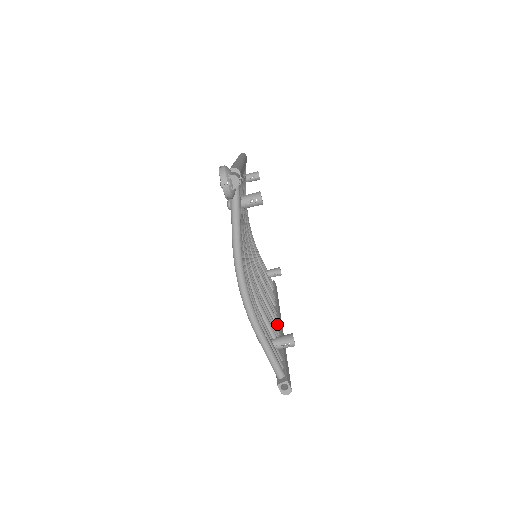
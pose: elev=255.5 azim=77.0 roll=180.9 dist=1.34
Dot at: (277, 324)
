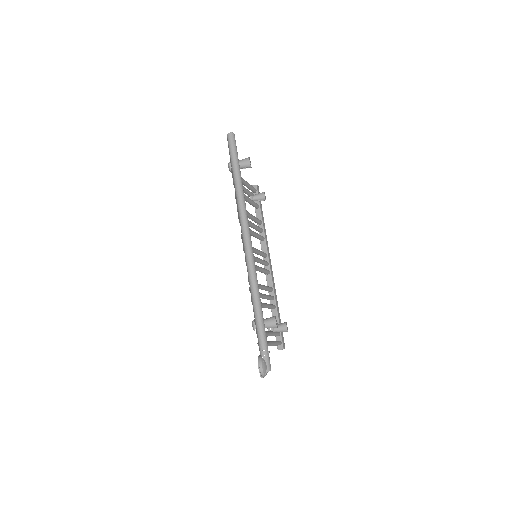
Dot at: (269, 274)
